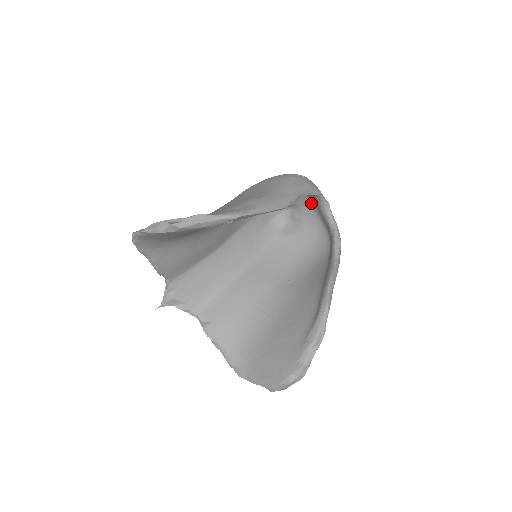
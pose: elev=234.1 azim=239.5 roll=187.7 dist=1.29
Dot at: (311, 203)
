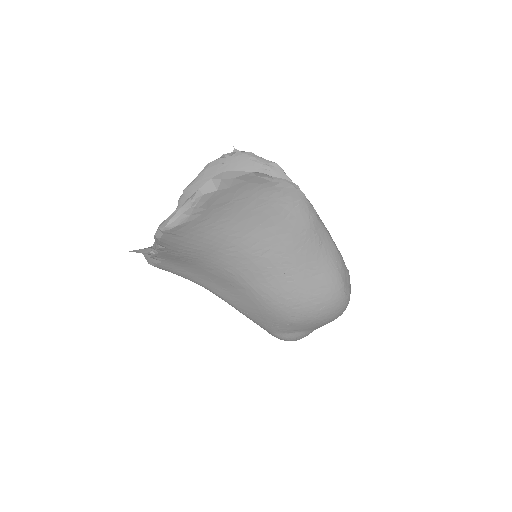
Dot at: occluded
